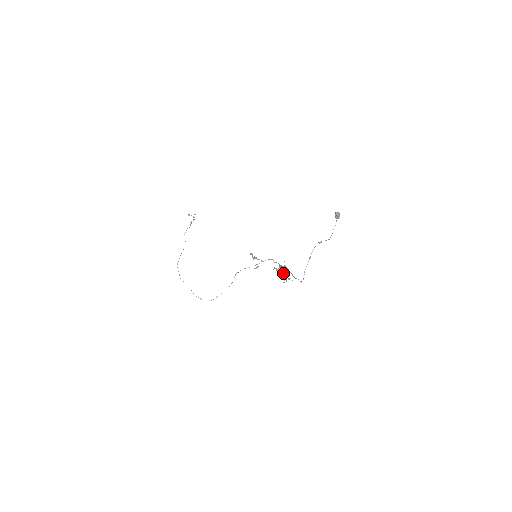
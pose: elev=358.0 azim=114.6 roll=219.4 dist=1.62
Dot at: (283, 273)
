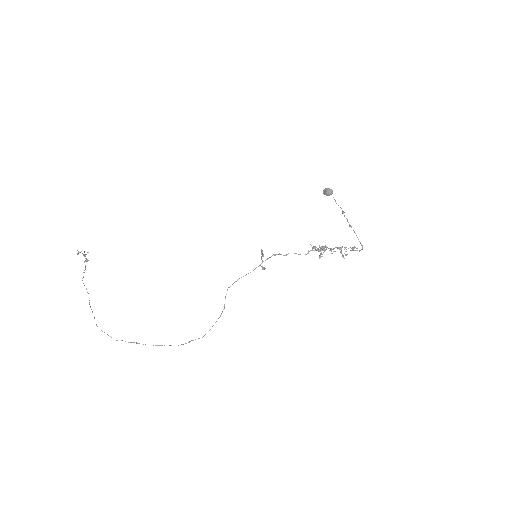
Dot at: (331, 250)
